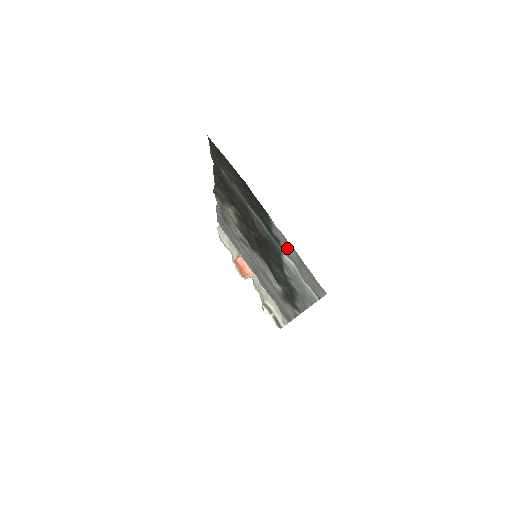
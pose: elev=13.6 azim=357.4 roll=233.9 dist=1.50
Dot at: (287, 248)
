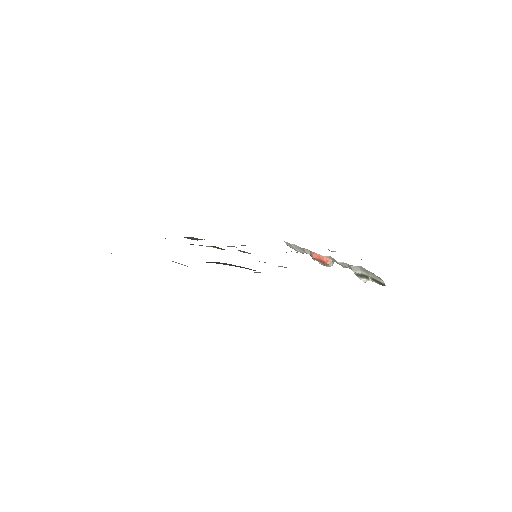
Dot at: occluded
